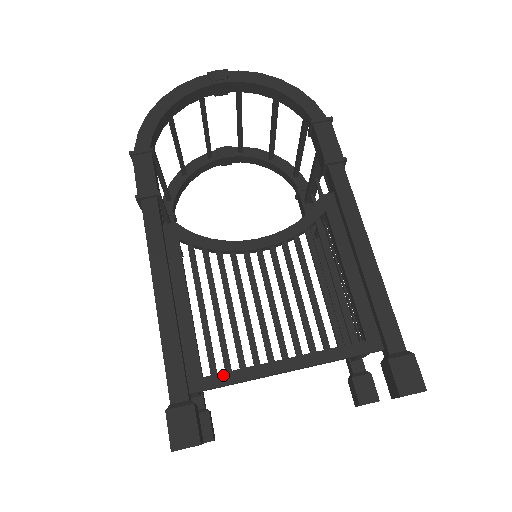
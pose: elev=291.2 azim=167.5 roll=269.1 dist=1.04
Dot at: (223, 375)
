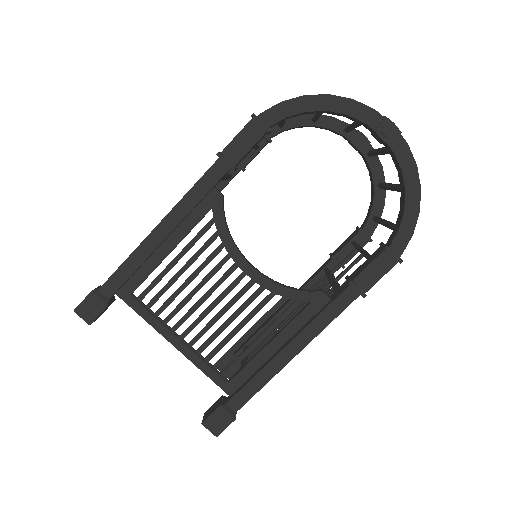
Dot at: (141, 307)
